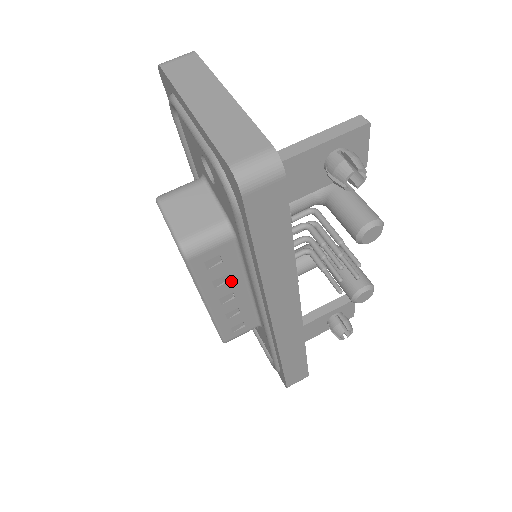
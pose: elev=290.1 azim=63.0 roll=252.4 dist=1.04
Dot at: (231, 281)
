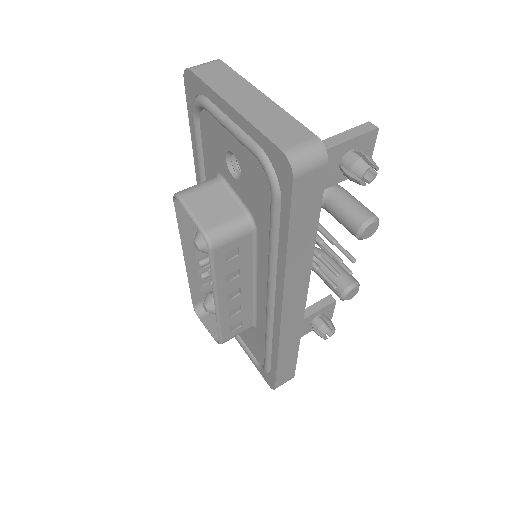
Dot at: (241, 276)
